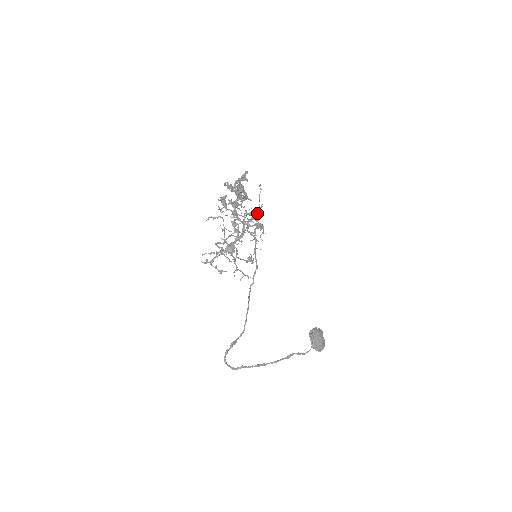
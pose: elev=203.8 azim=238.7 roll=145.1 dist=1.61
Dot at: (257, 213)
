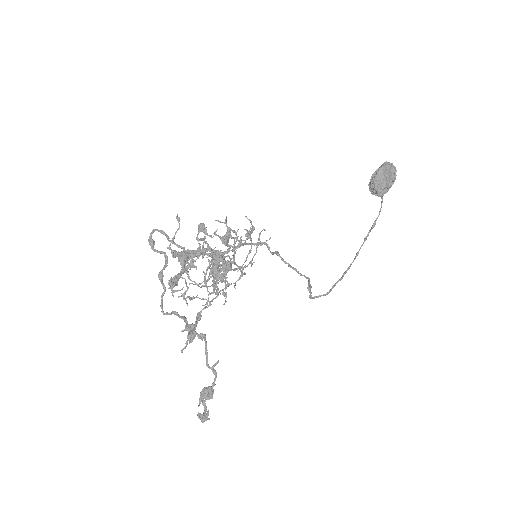
Dot at: (217, 274)
